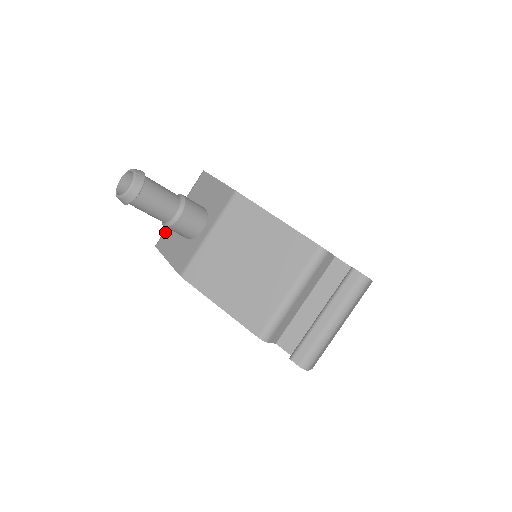
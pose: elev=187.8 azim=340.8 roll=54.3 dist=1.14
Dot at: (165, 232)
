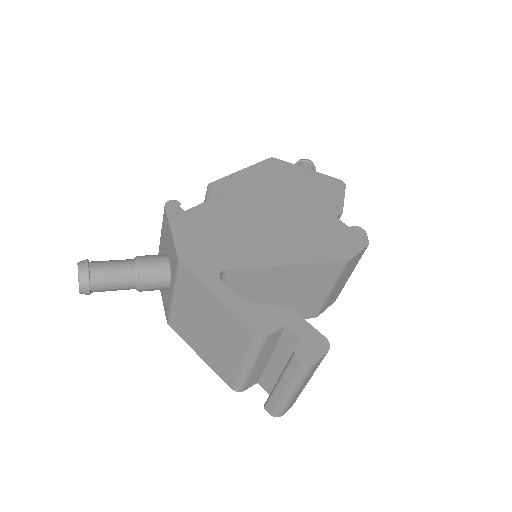
Dot at: occluded
